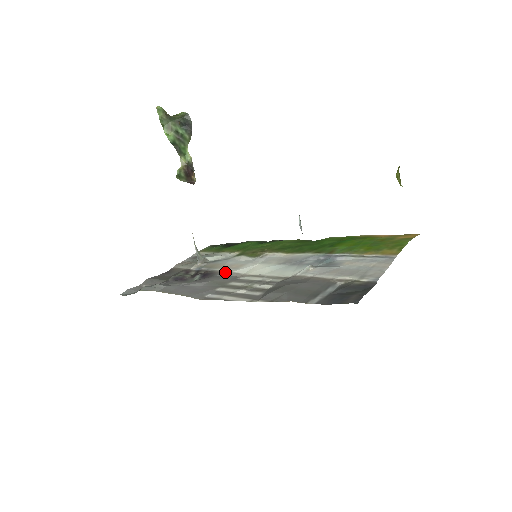
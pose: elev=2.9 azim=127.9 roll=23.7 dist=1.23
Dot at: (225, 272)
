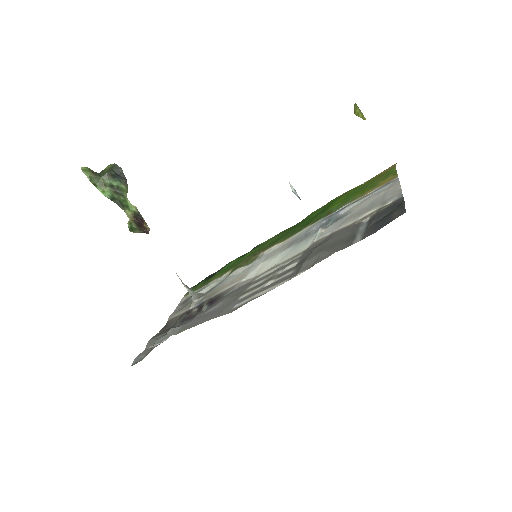
Dot at: (232, 287)
